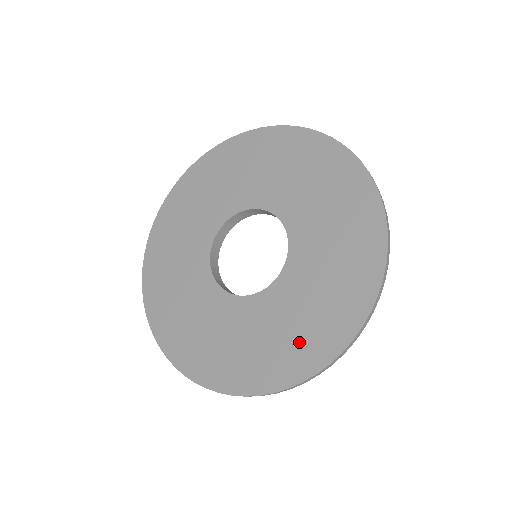
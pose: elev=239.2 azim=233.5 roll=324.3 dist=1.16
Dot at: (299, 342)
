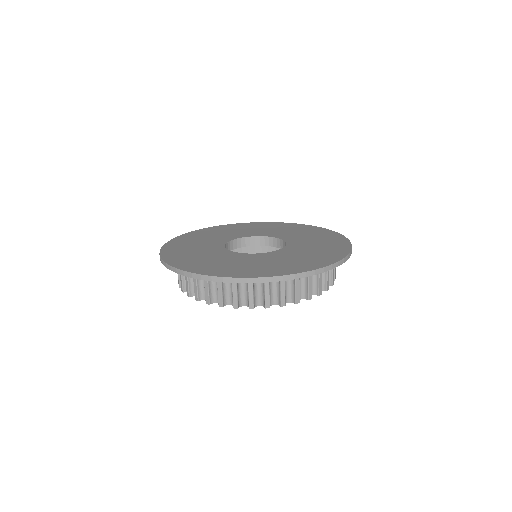
Dot at: (268, 268)
